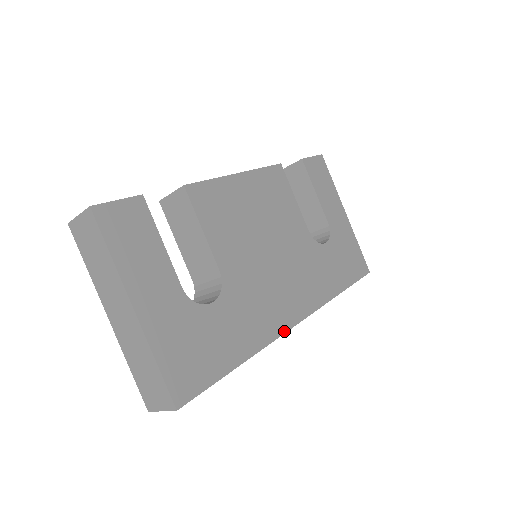
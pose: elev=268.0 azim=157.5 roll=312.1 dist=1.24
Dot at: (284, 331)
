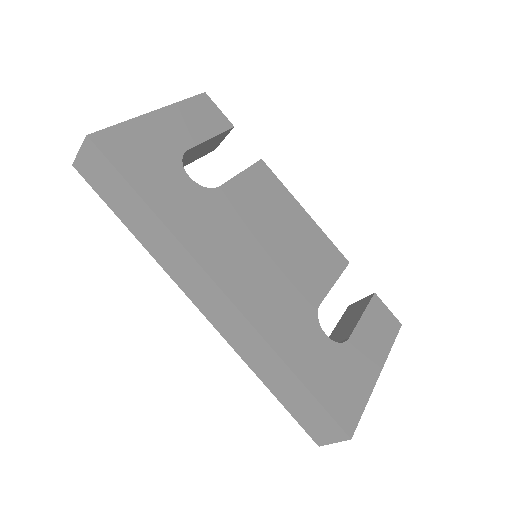
Dot at: (203, 266)
